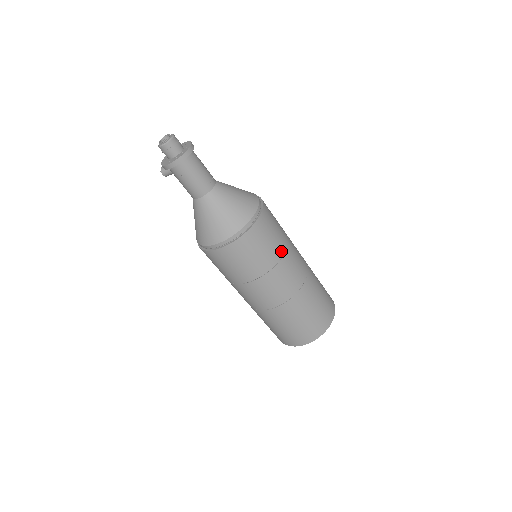
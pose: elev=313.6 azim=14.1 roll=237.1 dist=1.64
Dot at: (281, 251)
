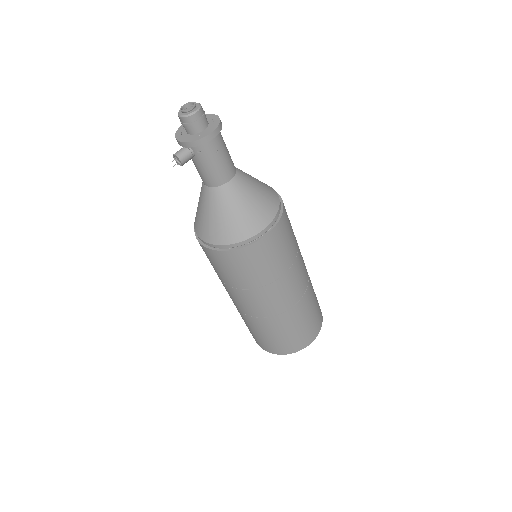
Dot at: occluded
